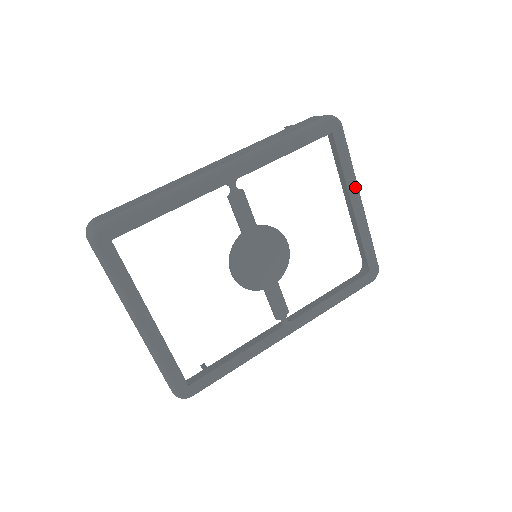
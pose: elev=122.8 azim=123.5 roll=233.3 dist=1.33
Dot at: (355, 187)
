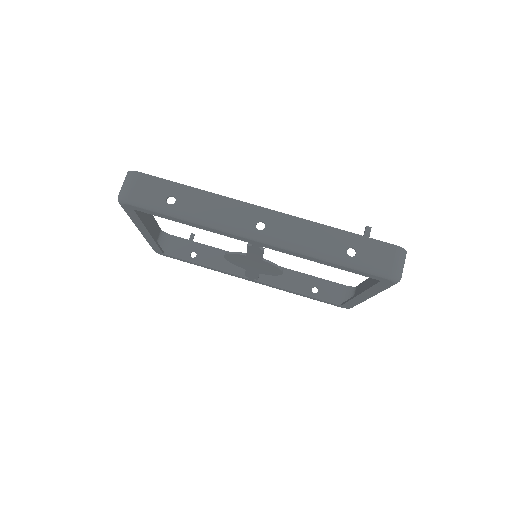
Dot at: (371, 295)
